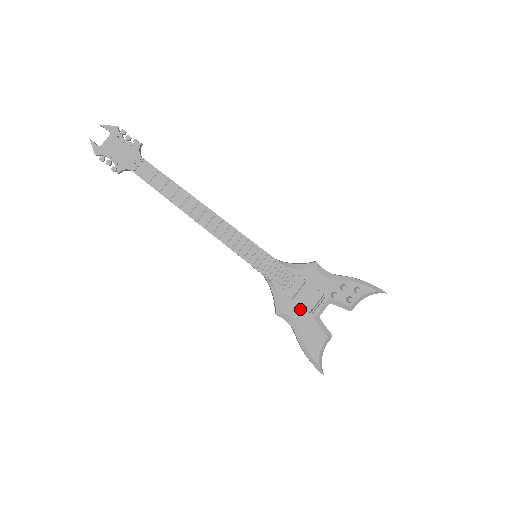
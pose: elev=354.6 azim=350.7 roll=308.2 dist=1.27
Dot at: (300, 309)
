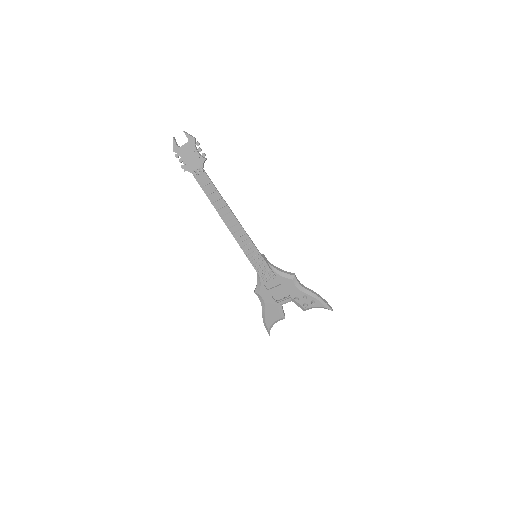
Dot at: (271, 297)
